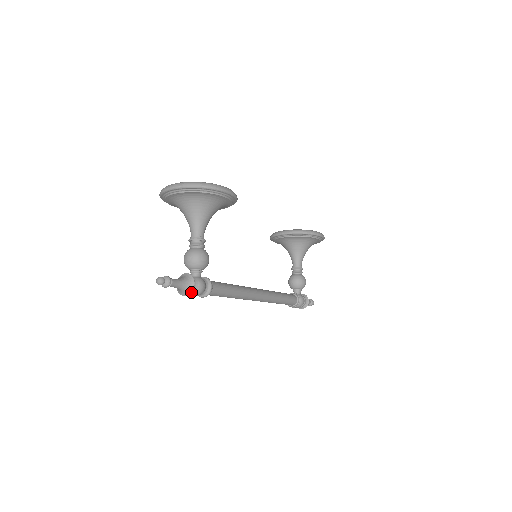
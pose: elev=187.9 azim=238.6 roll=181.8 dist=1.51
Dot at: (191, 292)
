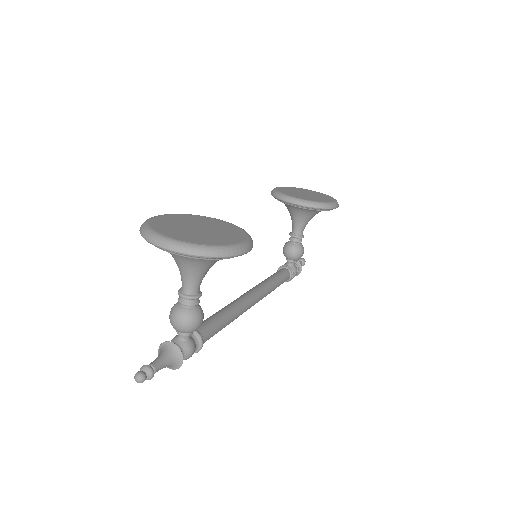
Dot at: (178, 368)
